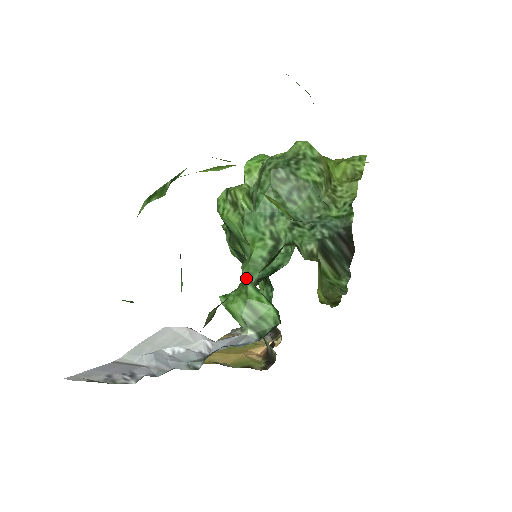
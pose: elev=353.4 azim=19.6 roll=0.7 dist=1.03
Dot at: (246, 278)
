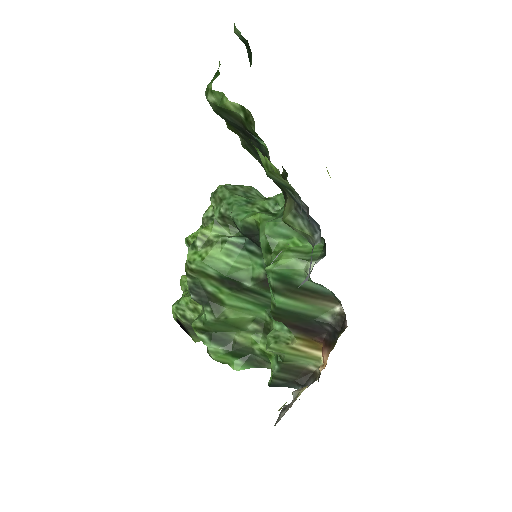
Dot at: (272, 236)
